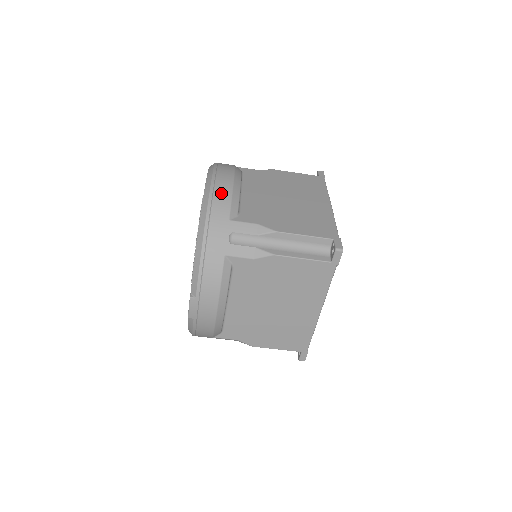
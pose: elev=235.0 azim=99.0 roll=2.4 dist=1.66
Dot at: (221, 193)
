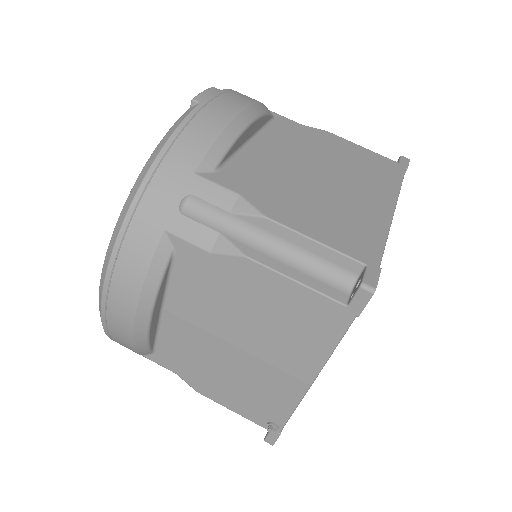
Dot at: occluded
